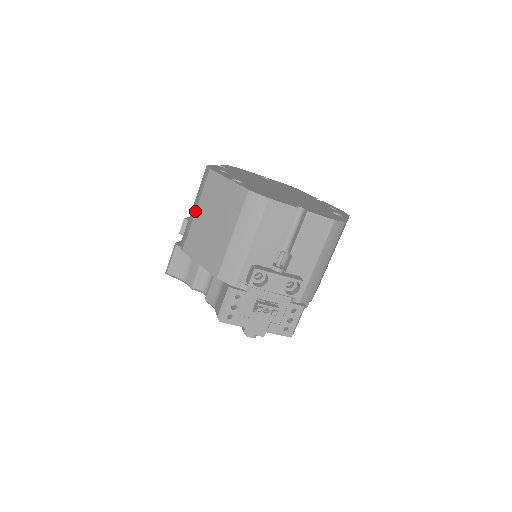
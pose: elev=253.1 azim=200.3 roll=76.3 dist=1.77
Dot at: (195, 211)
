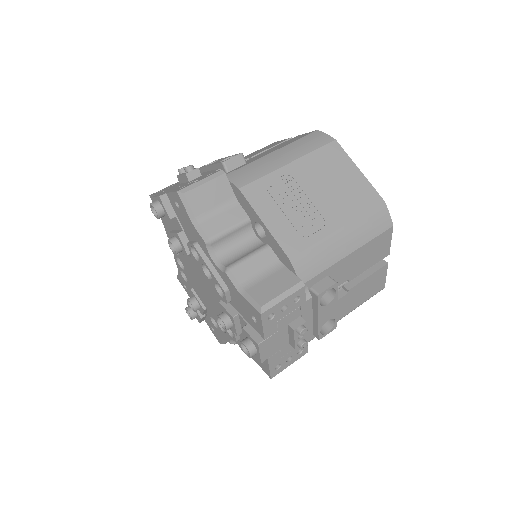
Dot at: occluded
